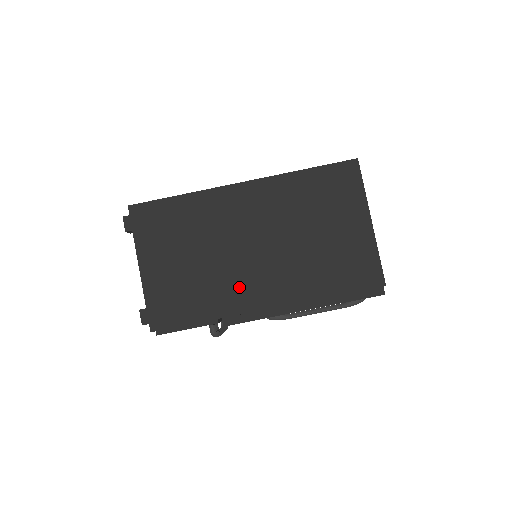
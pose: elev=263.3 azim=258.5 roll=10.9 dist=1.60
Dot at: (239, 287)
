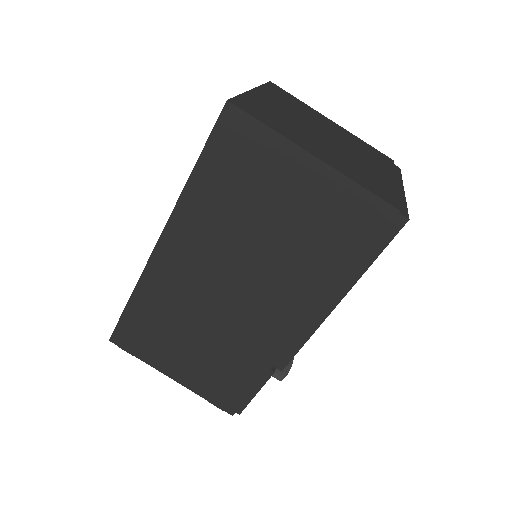
Dot at: (258, 333)
